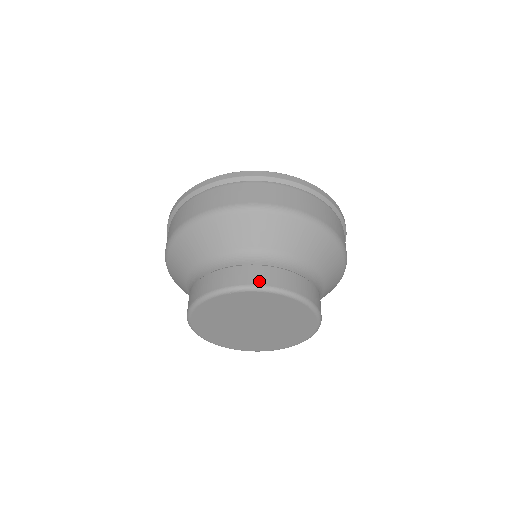
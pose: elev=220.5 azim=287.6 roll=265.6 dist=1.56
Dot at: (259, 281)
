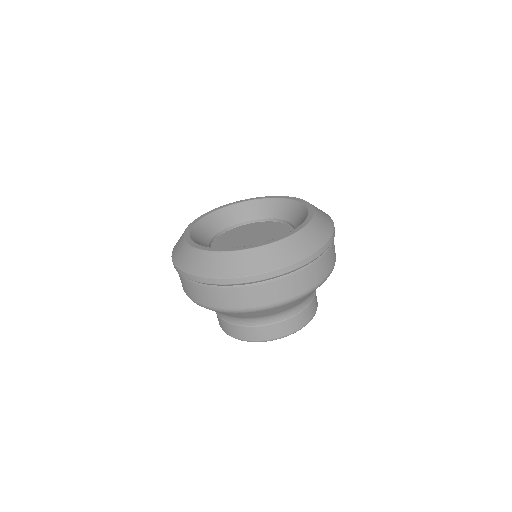
Dot at: (248, 338)
